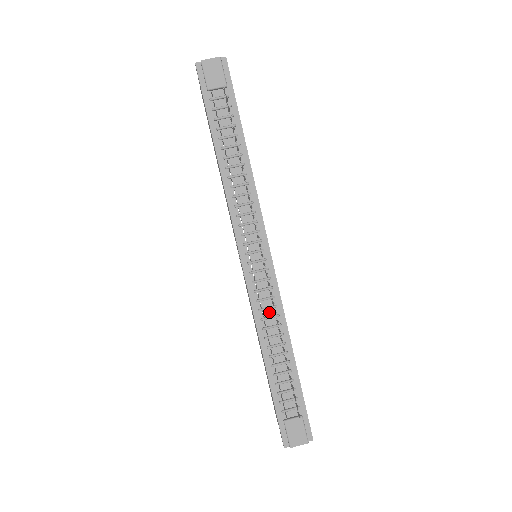
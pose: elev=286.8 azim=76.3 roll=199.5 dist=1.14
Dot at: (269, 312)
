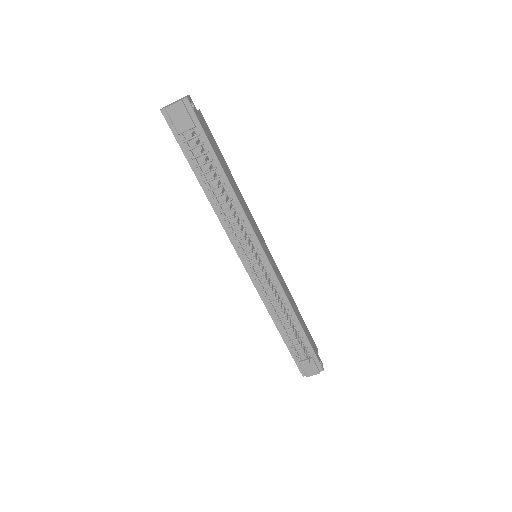
Dot at: (274, 297)
